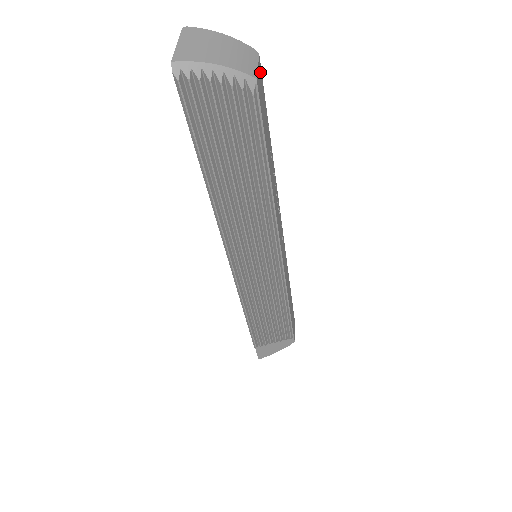
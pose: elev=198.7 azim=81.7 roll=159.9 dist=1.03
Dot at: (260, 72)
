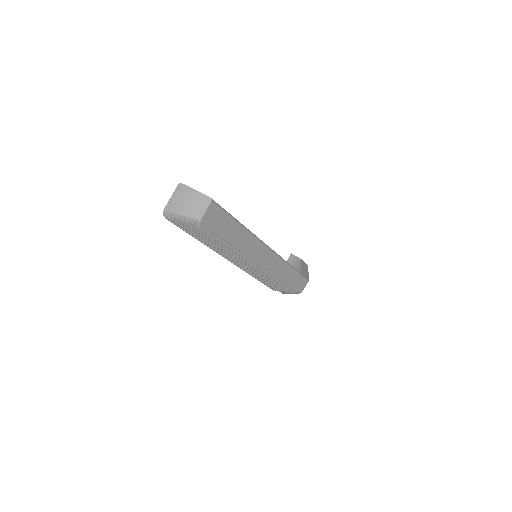
Dot at: (213, 208)
